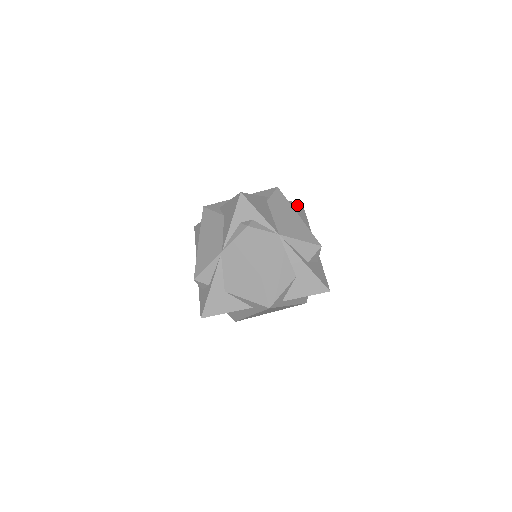
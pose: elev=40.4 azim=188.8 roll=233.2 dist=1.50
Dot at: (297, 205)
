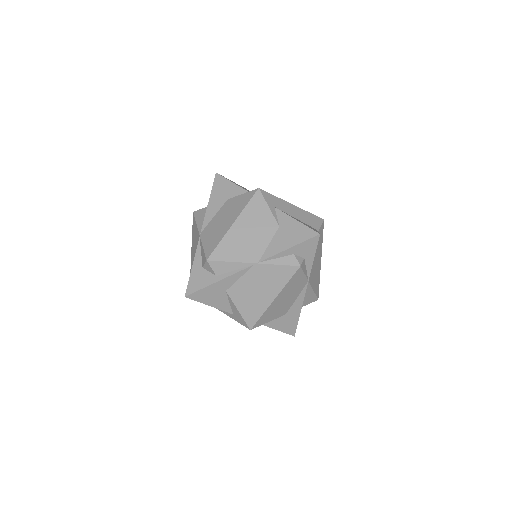
Dot at: occluded
